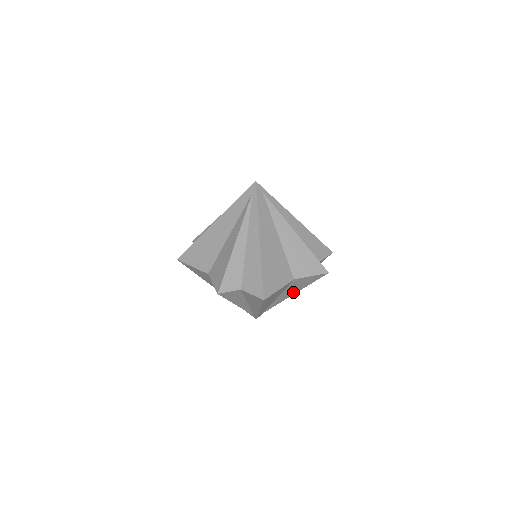
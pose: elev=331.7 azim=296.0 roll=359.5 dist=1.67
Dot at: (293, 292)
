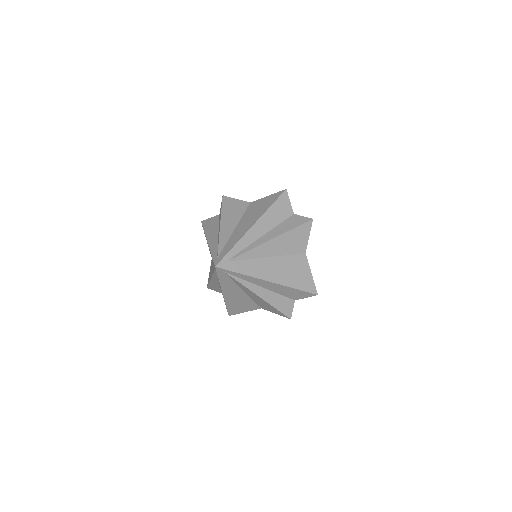
Dot at: occluded
